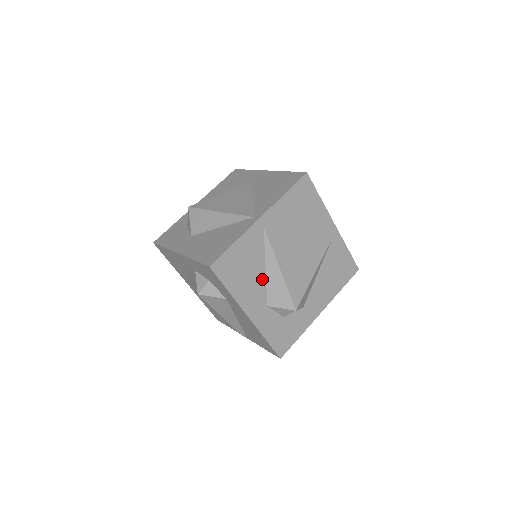
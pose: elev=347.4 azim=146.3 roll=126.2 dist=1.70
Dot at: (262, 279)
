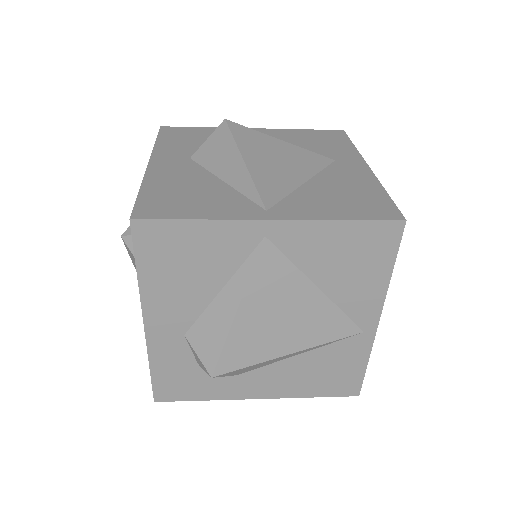
Dot at: (204, 299)
